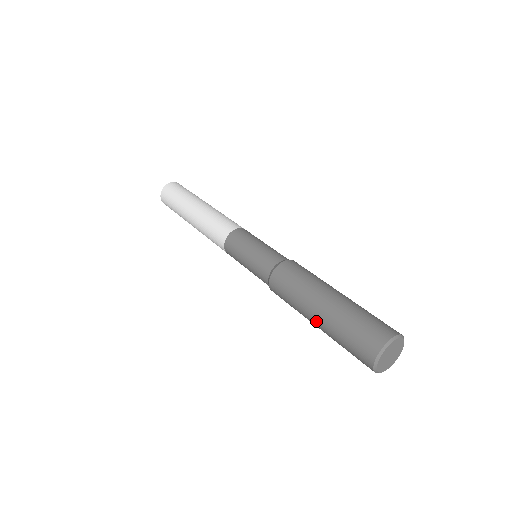
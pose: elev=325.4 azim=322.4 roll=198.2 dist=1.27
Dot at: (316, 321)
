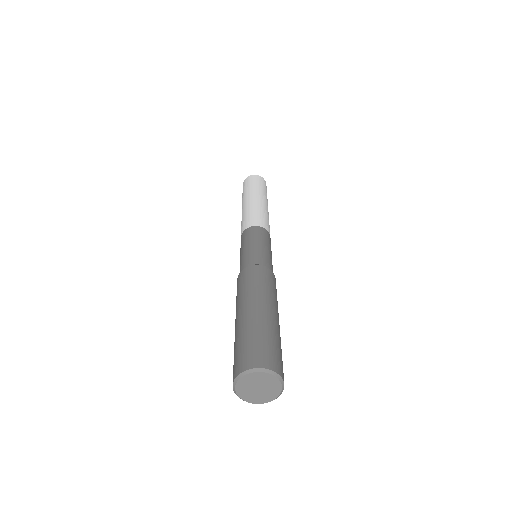
Dot at: occluded
